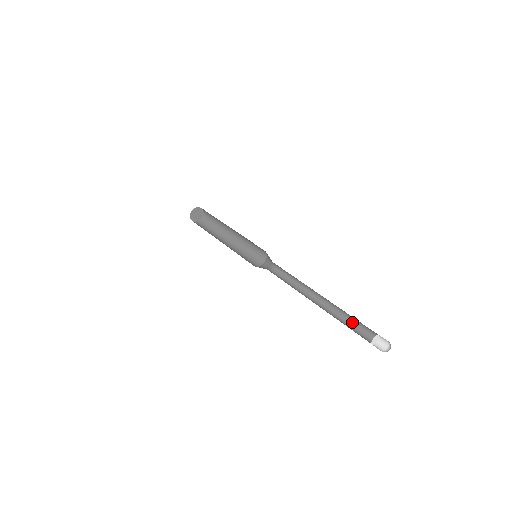
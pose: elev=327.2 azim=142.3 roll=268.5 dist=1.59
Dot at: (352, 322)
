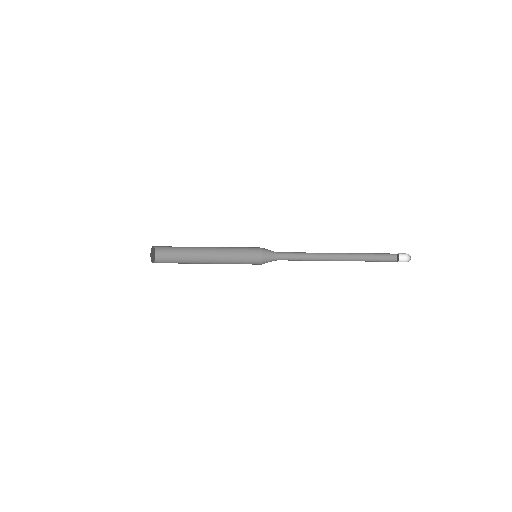
Dot at: (372, 258)
